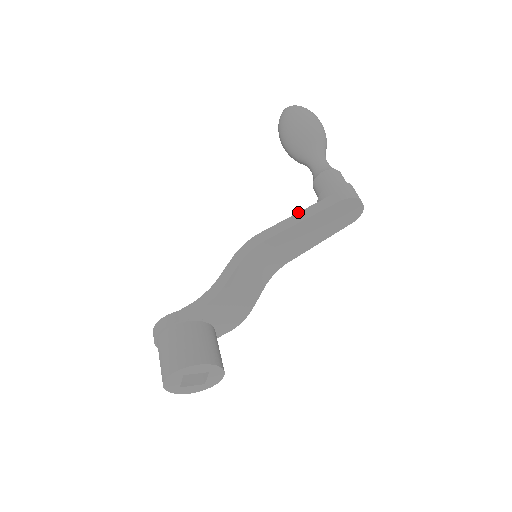
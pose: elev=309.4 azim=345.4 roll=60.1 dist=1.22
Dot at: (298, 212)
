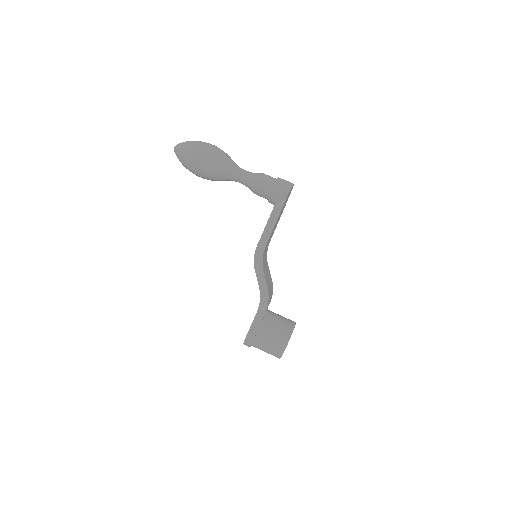
Dot at: (269, 218)
